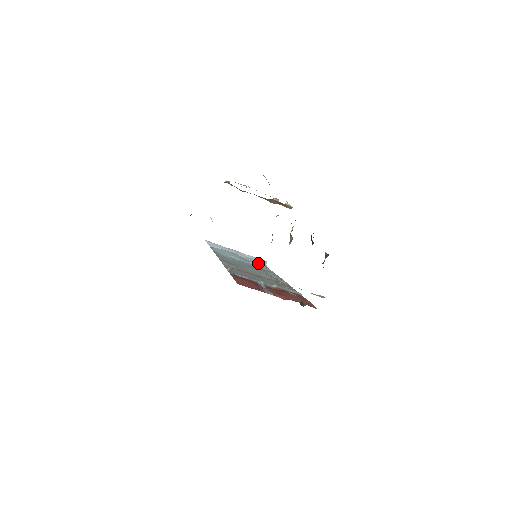
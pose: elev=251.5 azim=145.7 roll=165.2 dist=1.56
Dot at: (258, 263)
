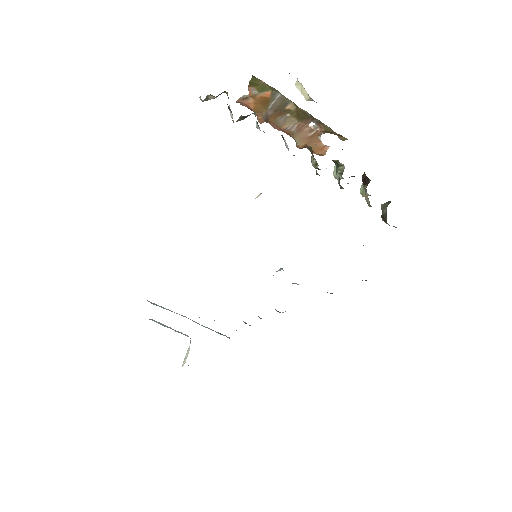
Dot at: occluded
